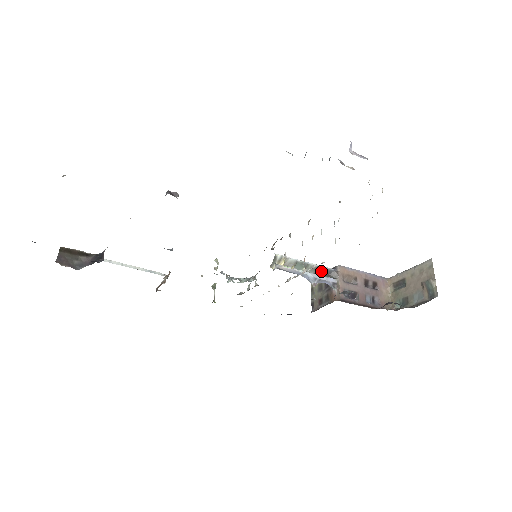
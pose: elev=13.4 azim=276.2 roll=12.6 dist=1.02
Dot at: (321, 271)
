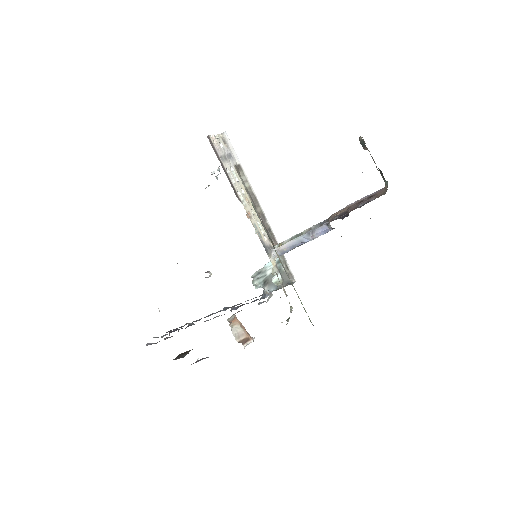
Dot at: occluded
